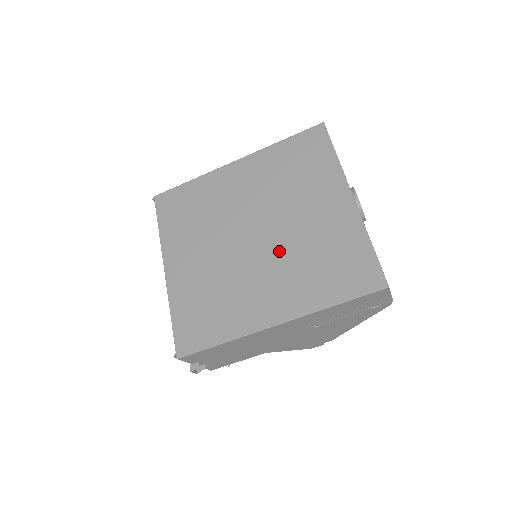
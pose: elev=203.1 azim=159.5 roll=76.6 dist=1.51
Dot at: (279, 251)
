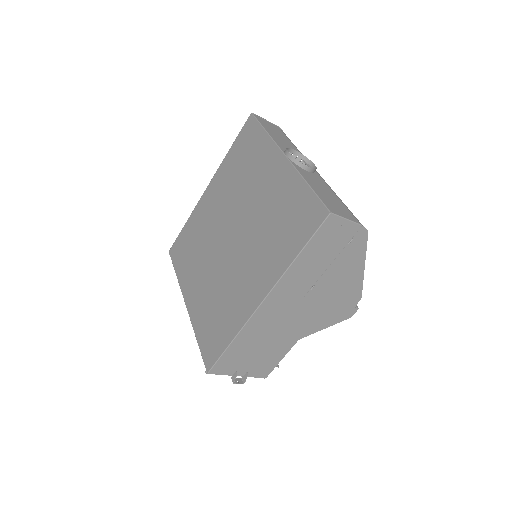
Dot at: (249, 238)
